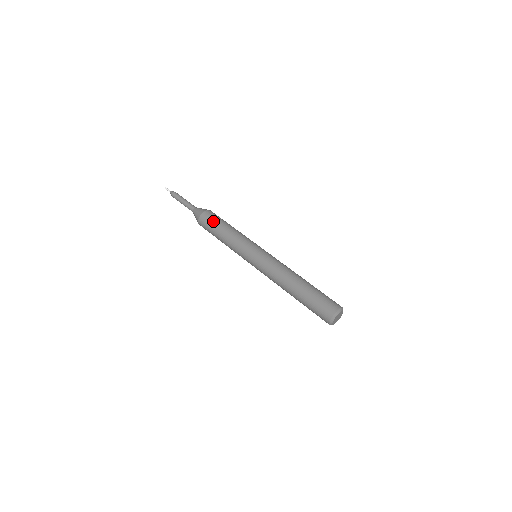
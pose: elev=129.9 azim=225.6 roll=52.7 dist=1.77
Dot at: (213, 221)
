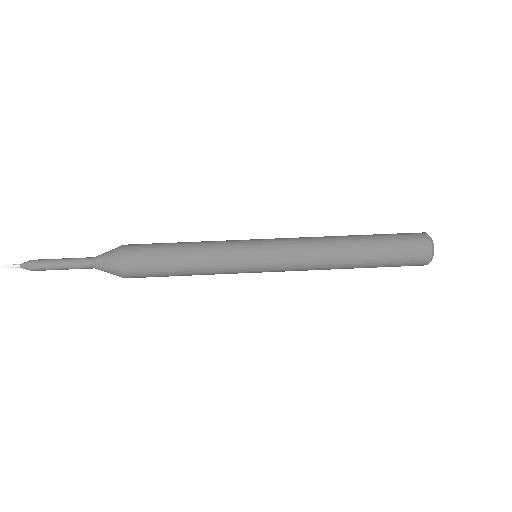
Dot at: (151, 247)
